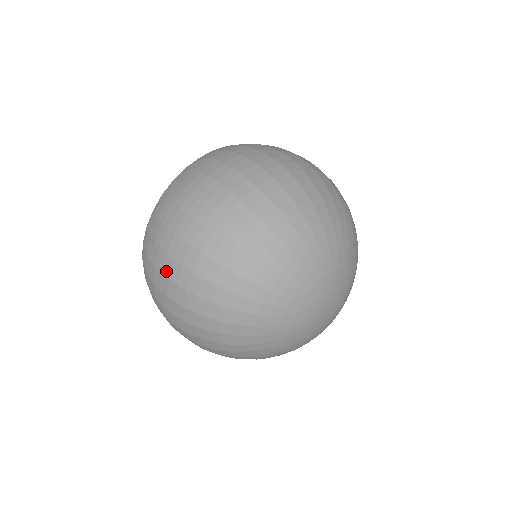
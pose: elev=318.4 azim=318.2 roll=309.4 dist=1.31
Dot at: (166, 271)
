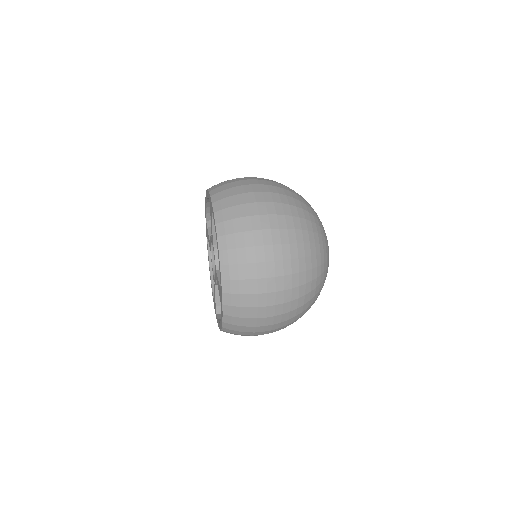
Dot at: (269, 323)
